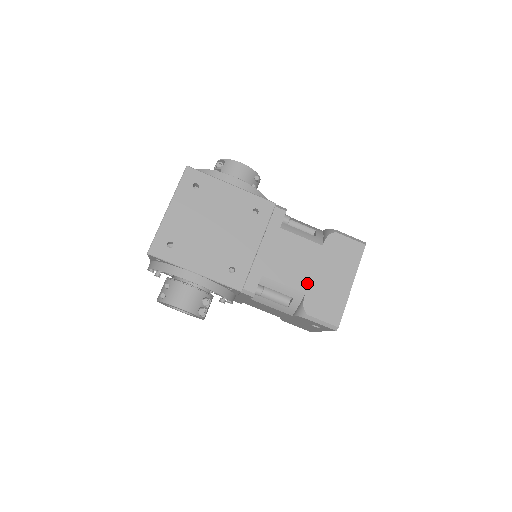
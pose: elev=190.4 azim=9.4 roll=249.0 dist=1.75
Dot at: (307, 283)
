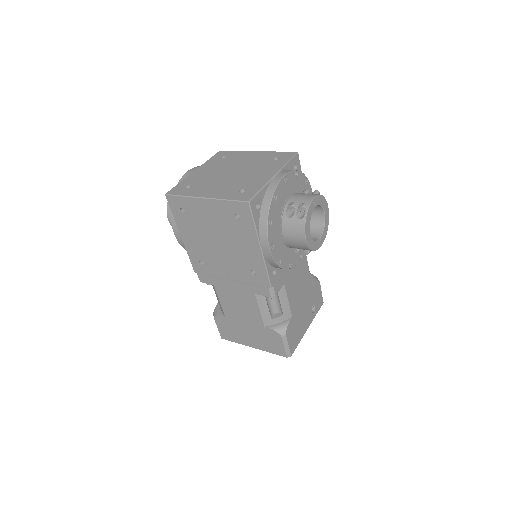
Dot at: (232, 317)
